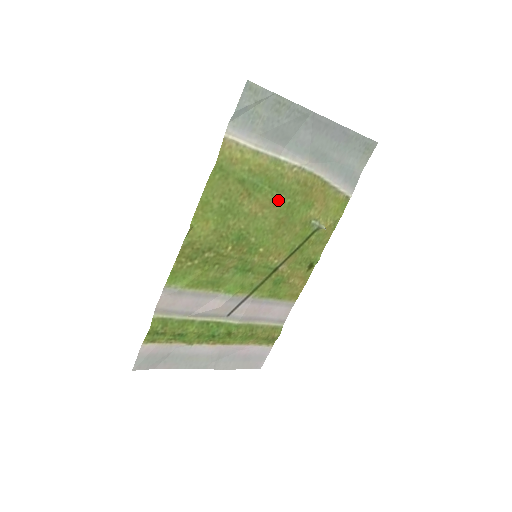
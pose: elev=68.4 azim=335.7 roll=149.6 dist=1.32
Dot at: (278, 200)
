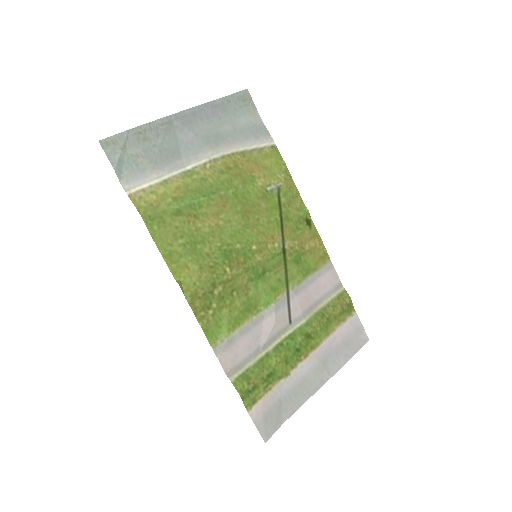
Dot at: (222, 199)
